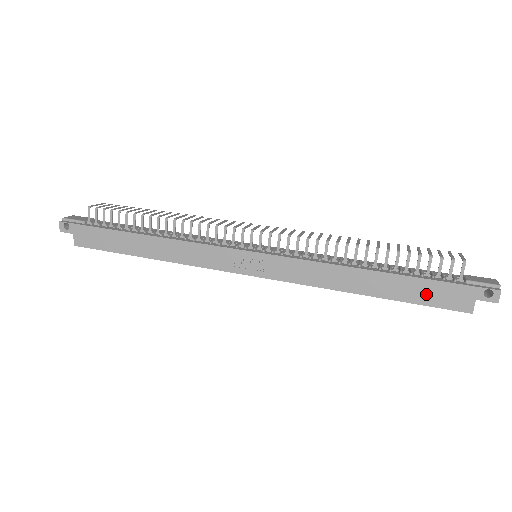
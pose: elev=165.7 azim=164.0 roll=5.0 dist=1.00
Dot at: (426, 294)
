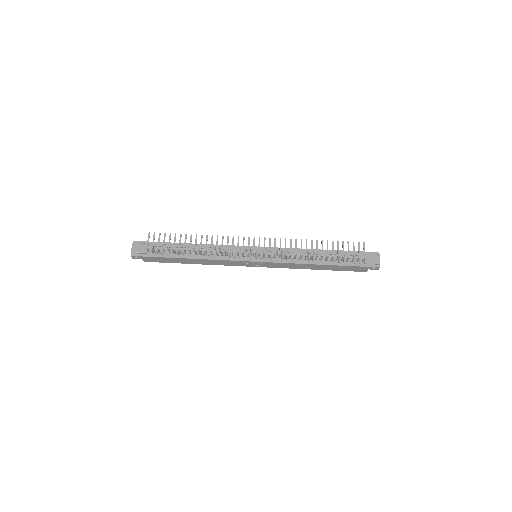
Dot at: (346, 269)
